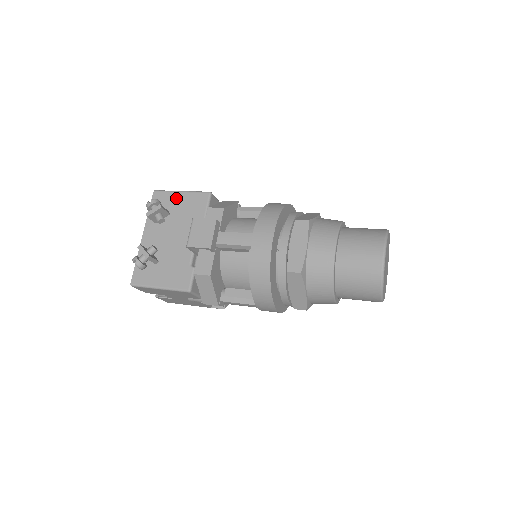
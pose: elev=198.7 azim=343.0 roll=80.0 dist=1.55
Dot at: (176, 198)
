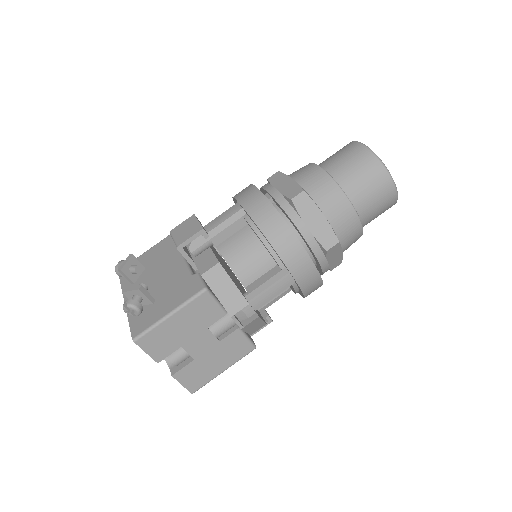
Dot at: (144, 257)
